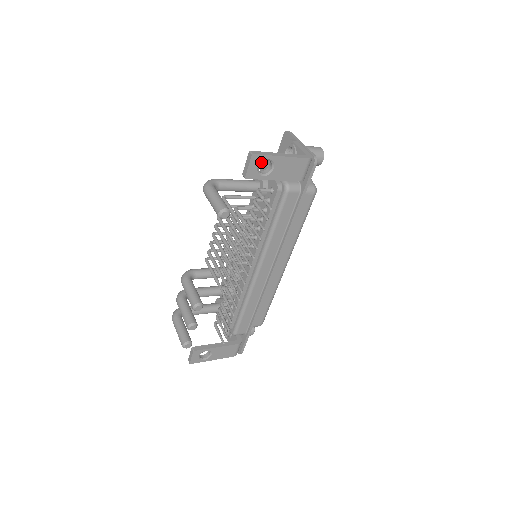
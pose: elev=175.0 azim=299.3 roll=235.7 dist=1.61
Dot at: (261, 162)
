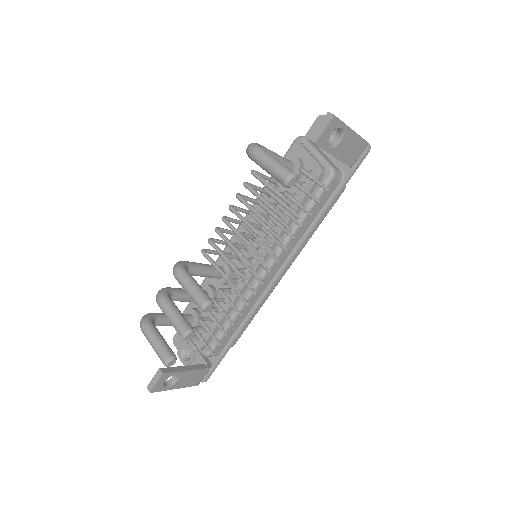
Dot at: (335, 129)
